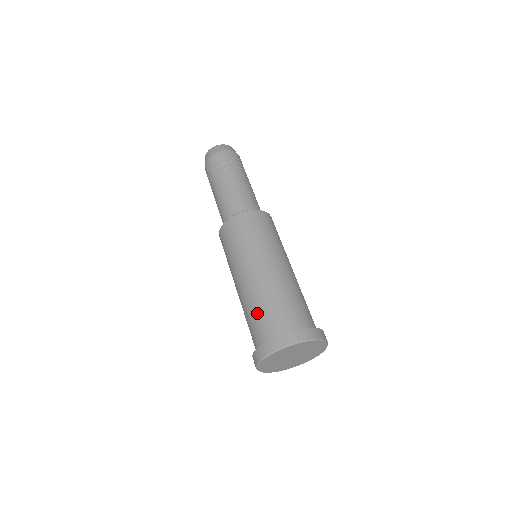
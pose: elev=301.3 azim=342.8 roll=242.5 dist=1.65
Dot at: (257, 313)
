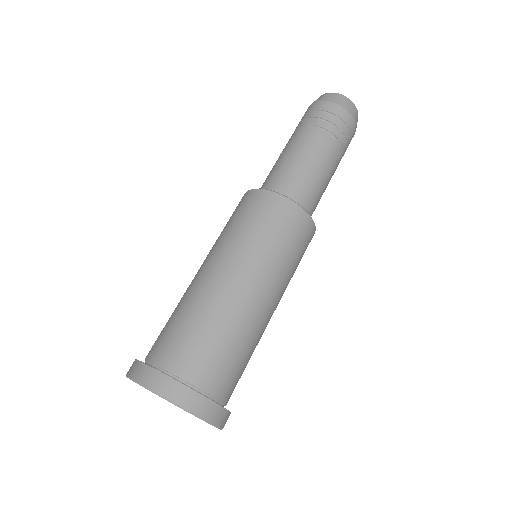
Dot at: occluded
